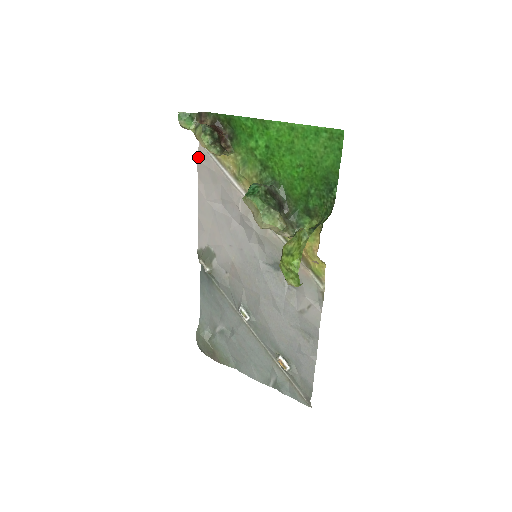
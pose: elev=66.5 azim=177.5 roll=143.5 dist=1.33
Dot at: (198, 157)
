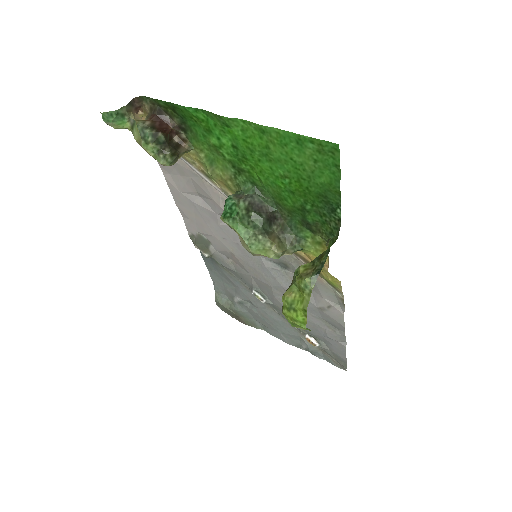
Dot at: occluded
